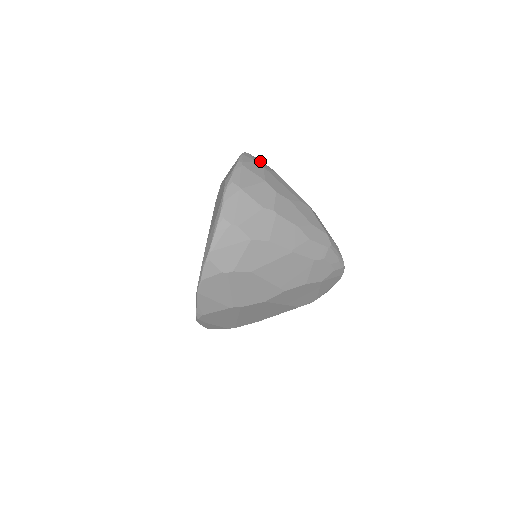
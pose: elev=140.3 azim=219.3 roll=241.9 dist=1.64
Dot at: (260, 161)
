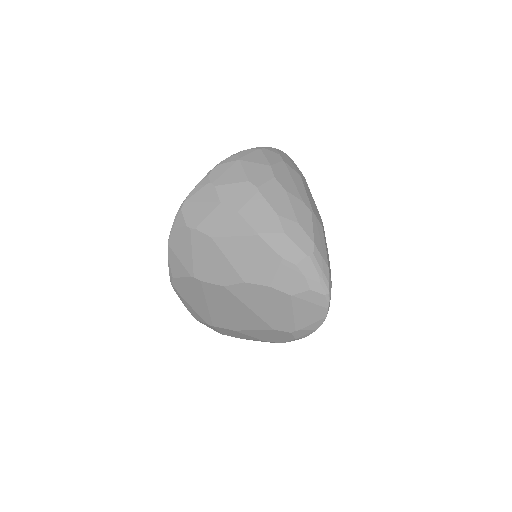
Dot at: (292, 162)
